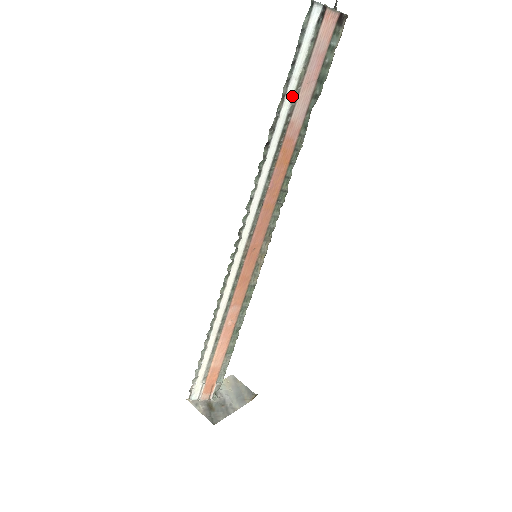
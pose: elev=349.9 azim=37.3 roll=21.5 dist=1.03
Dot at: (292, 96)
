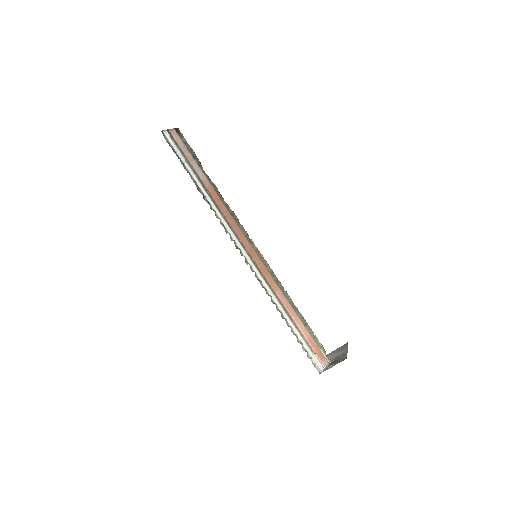
Dot at: (191, 170)
